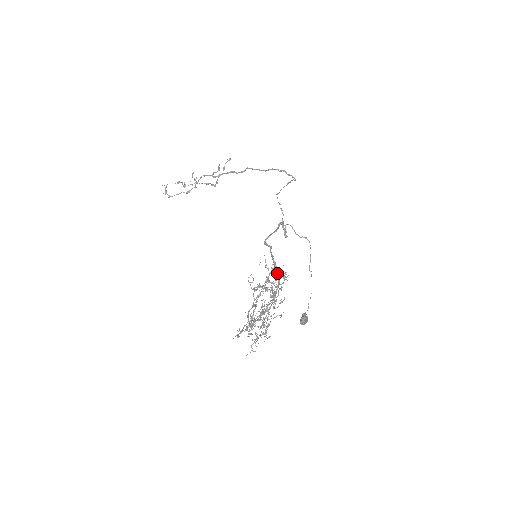
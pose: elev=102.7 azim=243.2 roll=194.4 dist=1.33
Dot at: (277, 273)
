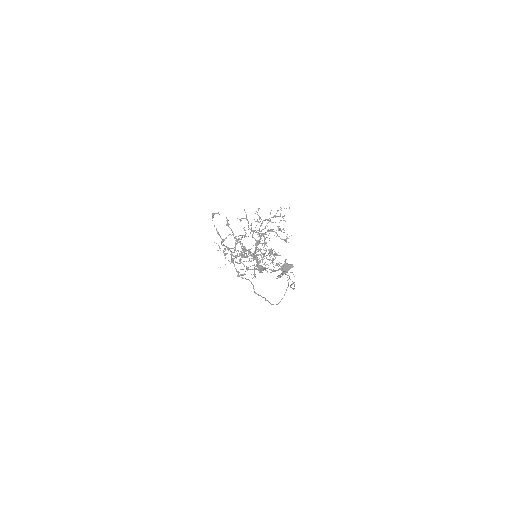
Dot at: (264, 269)
